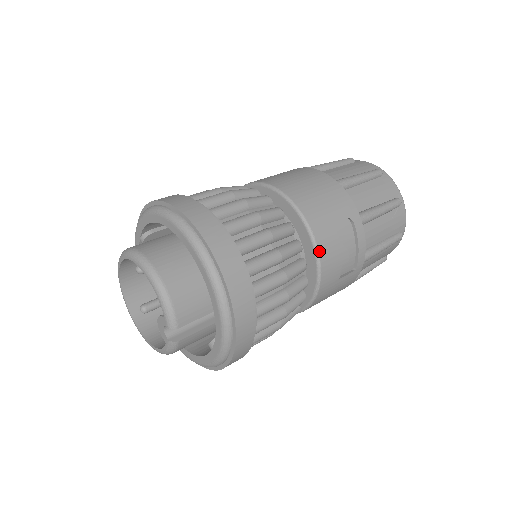
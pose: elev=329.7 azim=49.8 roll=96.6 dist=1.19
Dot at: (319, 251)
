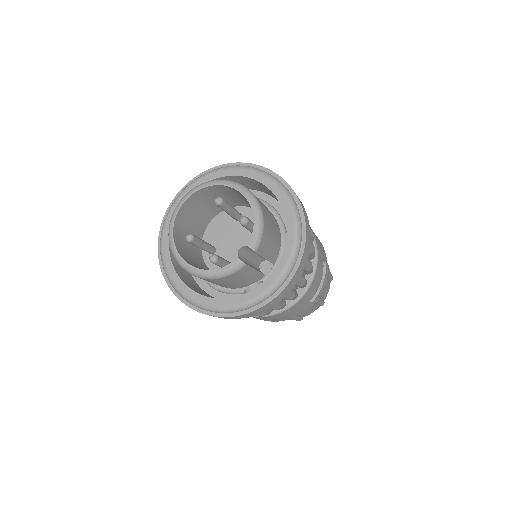
Dot at: (317, 267)
